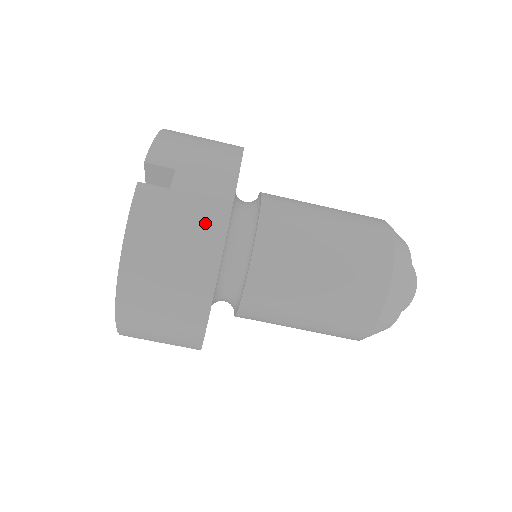
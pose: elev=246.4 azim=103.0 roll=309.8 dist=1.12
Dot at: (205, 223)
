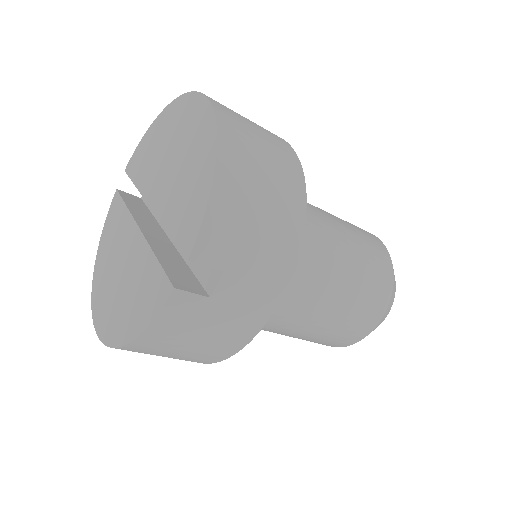
Dot at: (234, 332)
